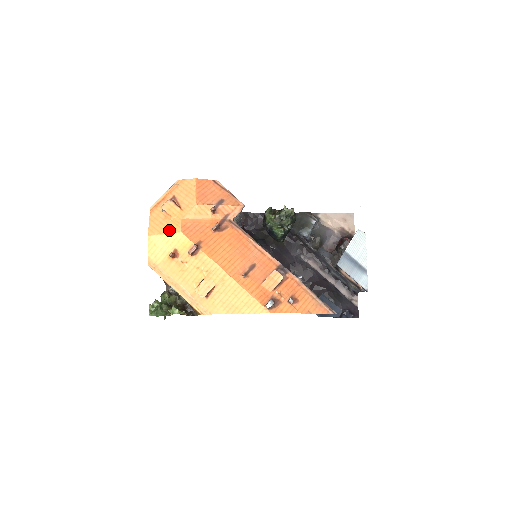
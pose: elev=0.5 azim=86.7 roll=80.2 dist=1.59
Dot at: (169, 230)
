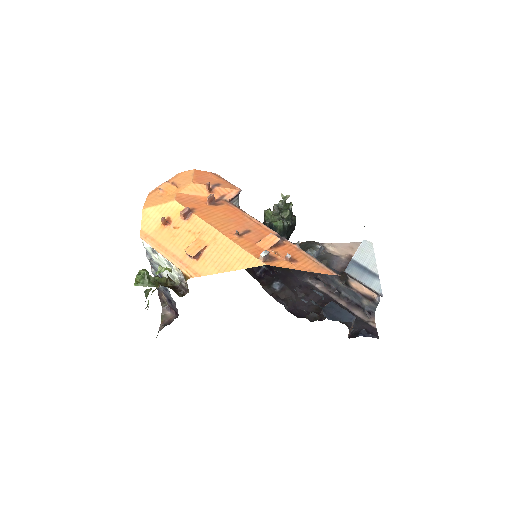
Dot at: (164, 201)
